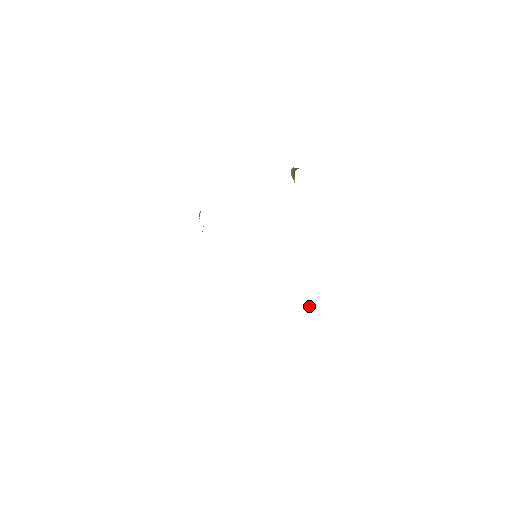
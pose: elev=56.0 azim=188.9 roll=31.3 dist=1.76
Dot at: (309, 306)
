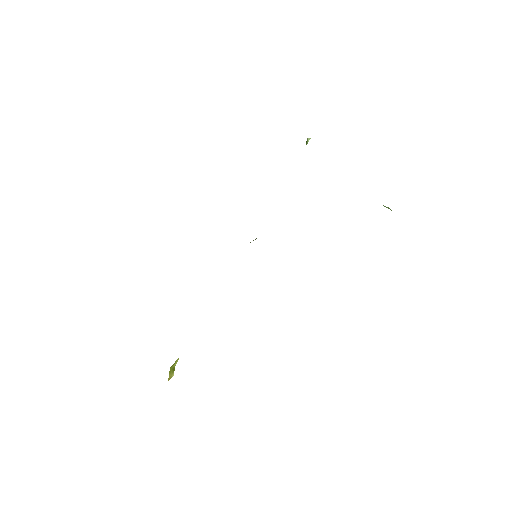
Dot at: occluded
